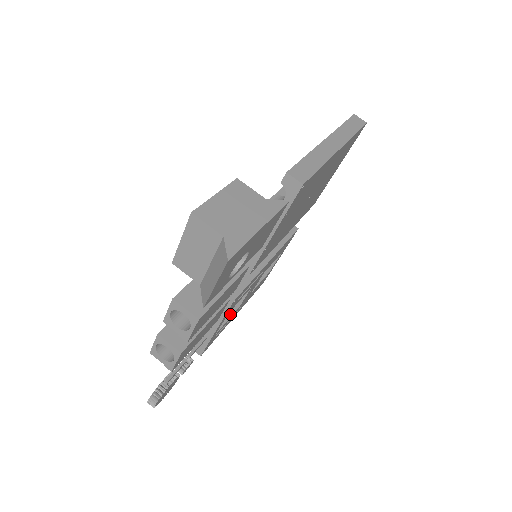
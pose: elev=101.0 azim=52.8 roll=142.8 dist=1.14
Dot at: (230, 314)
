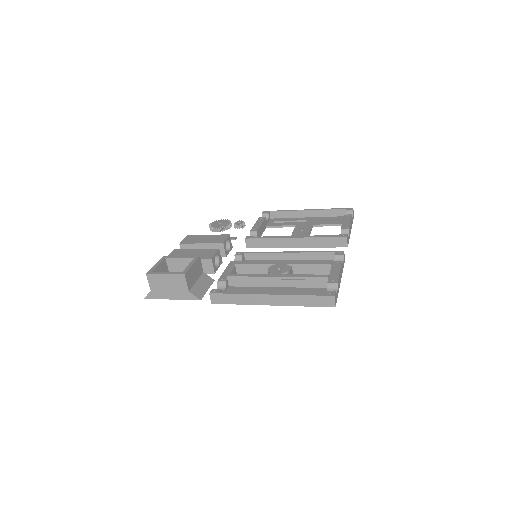
Dot at: (286, 226)
